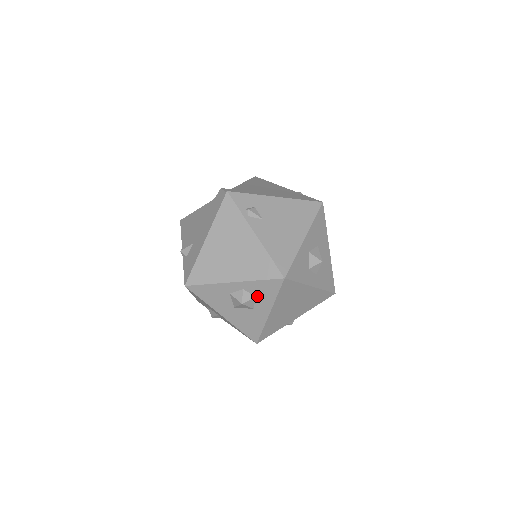
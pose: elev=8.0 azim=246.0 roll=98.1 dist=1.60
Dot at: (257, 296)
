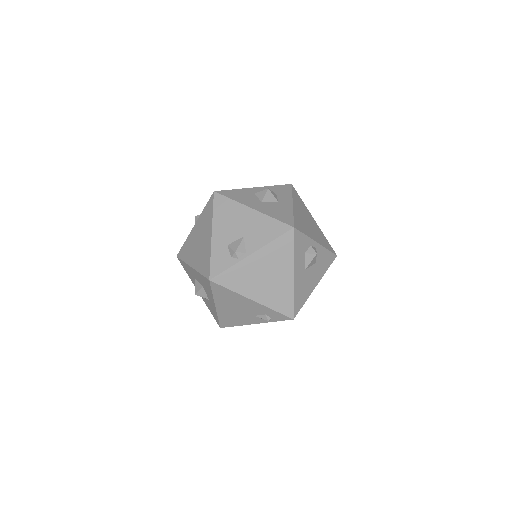
Dot at: (277, 194)
